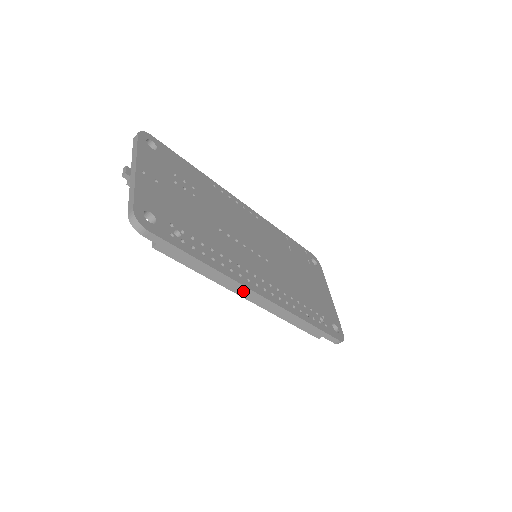
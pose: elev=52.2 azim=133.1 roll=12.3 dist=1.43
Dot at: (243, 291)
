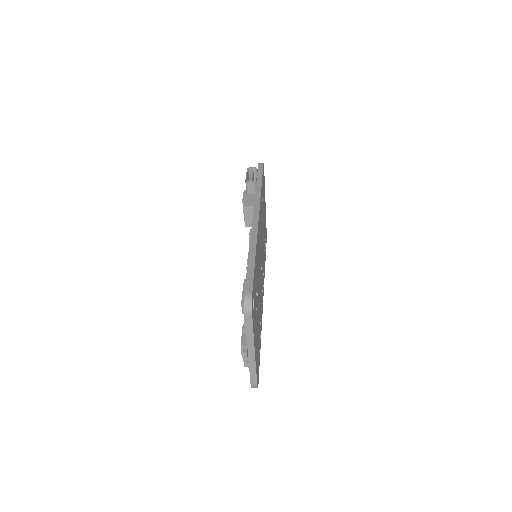
Dot at: occluded
